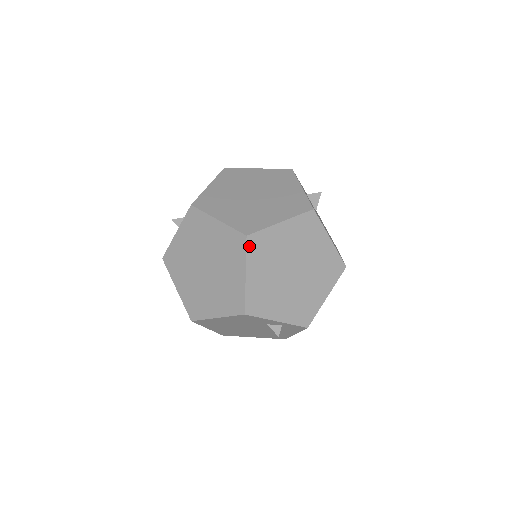
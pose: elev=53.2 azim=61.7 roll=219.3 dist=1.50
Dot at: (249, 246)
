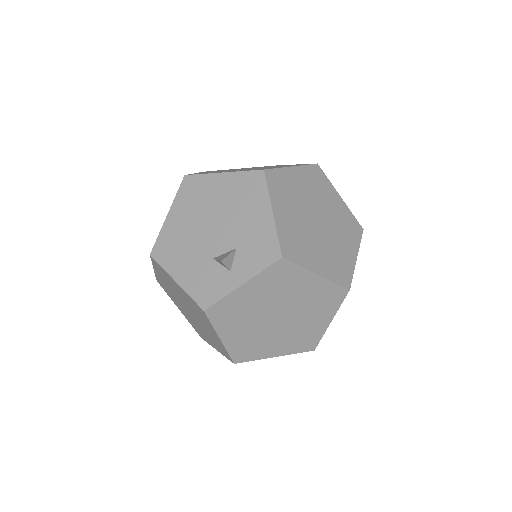
Dot at: (345, 297)
